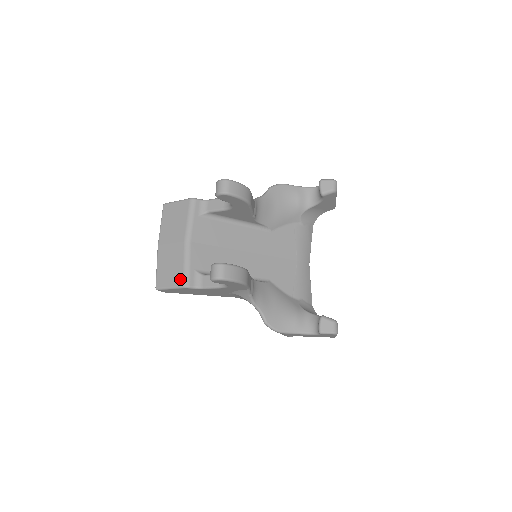
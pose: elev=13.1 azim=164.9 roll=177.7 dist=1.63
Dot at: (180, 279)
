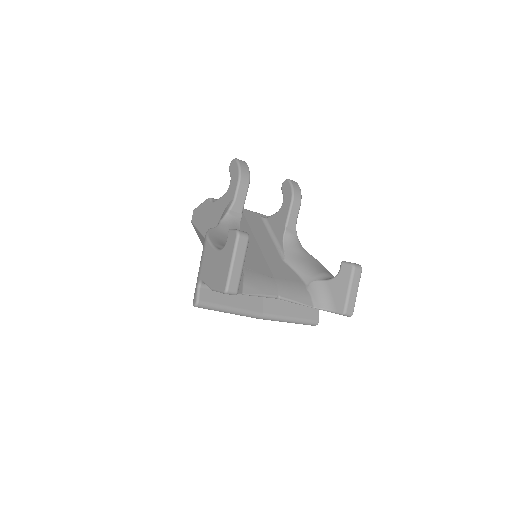
Dot at: occluded
